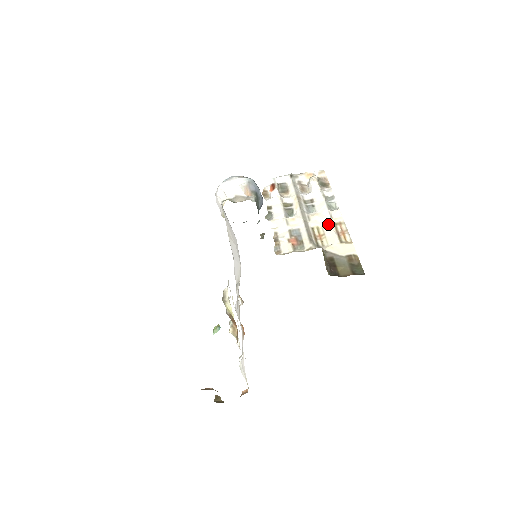
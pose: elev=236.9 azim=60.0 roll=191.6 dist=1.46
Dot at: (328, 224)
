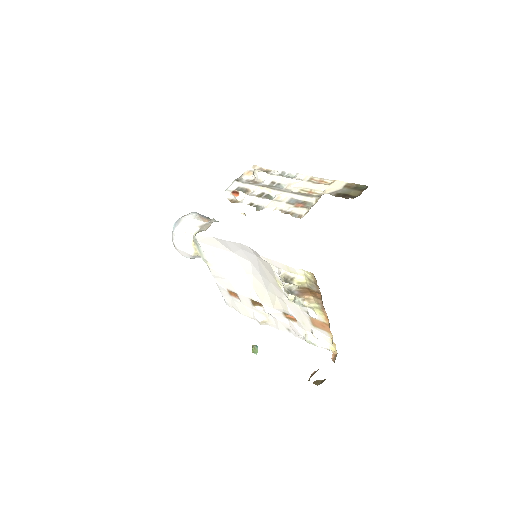
Dot at: (305, 184)
